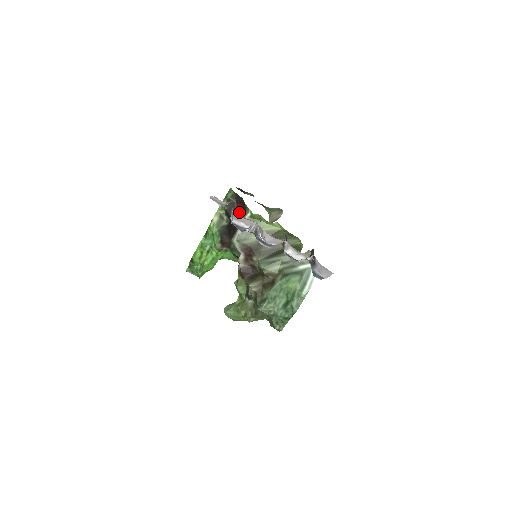
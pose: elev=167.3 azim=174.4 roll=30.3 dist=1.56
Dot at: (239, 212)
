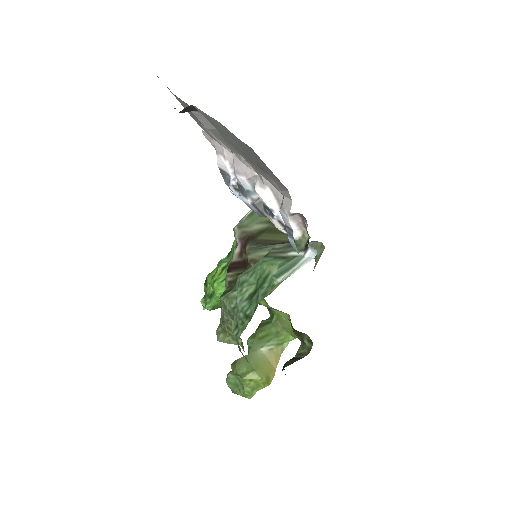
Dot at: occluded
